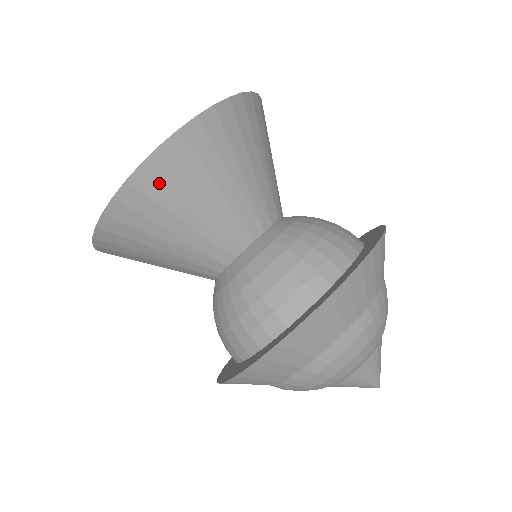
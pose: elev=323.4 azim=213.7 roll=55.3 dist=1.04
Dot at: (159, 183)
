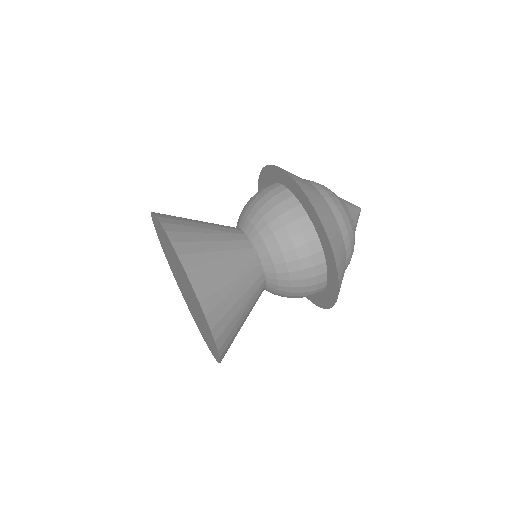
Dot at: (199, 269)
